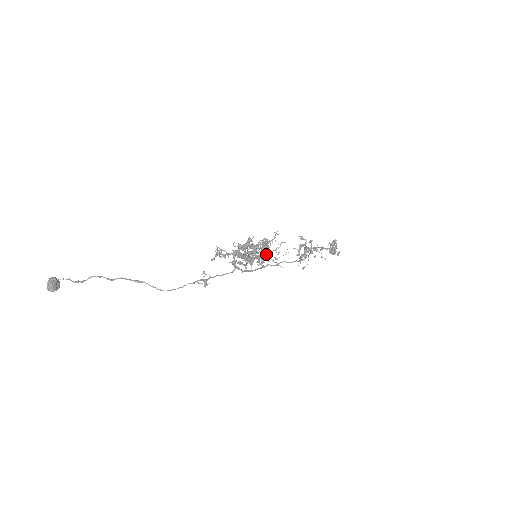
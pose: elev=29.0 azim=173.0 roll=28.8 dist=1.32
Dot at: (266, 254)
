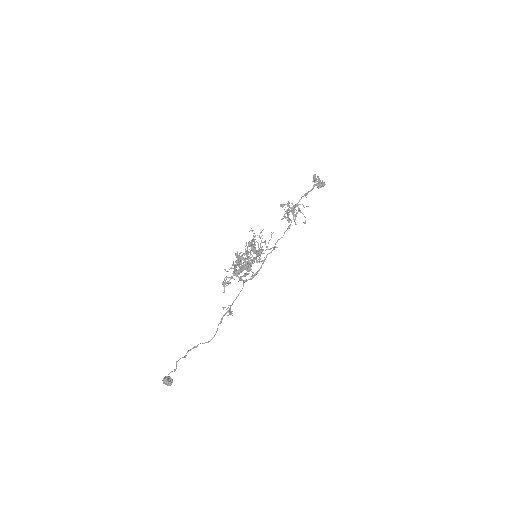
Dot at: (256, 252)
